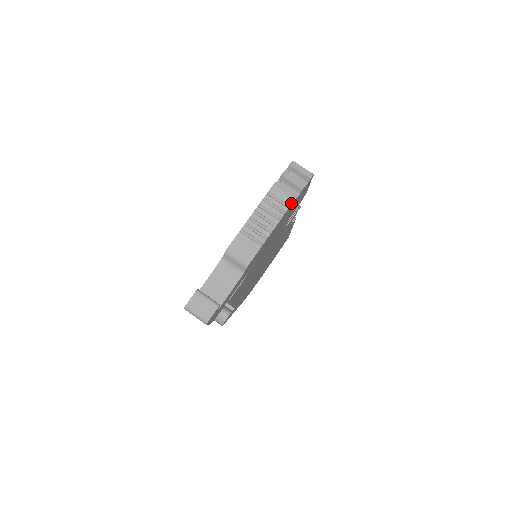
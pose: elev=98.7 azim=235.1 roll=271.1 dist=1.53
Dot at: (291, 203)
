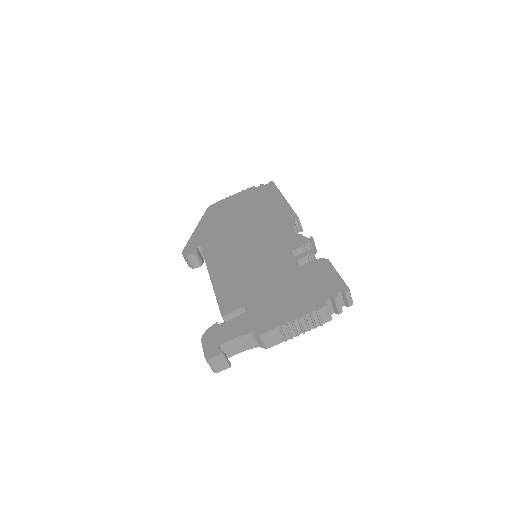
Dot at: occluded
